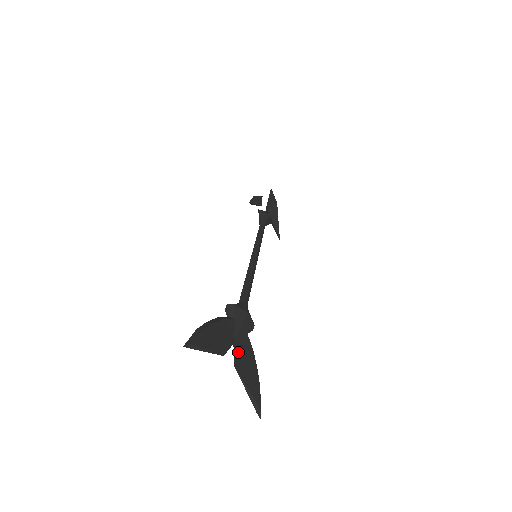
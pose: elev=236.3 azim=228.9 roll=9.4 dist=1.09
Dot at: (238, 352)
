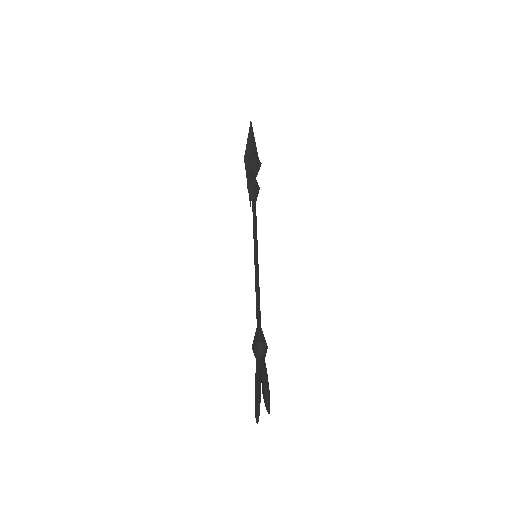
Dot at: occluded
